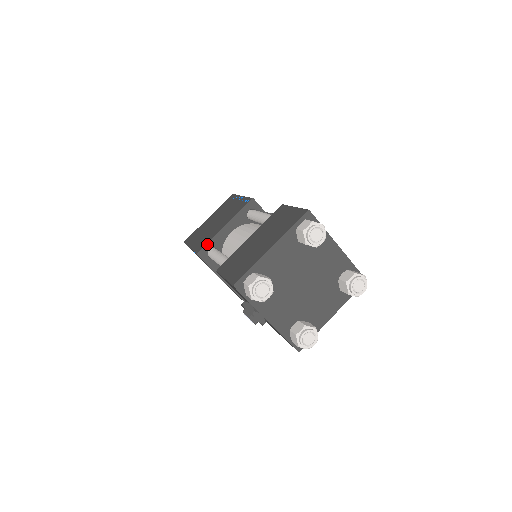
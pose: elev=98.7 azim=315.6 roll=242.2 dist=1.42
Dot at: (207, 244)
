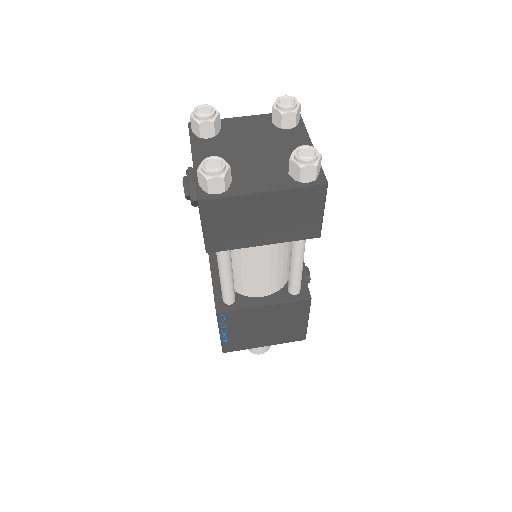
Dot at: occluded
